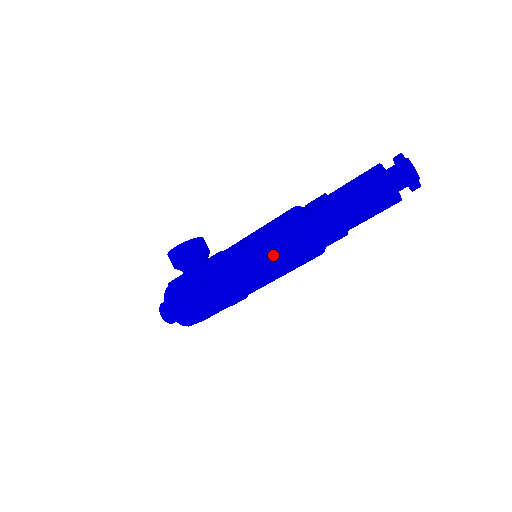
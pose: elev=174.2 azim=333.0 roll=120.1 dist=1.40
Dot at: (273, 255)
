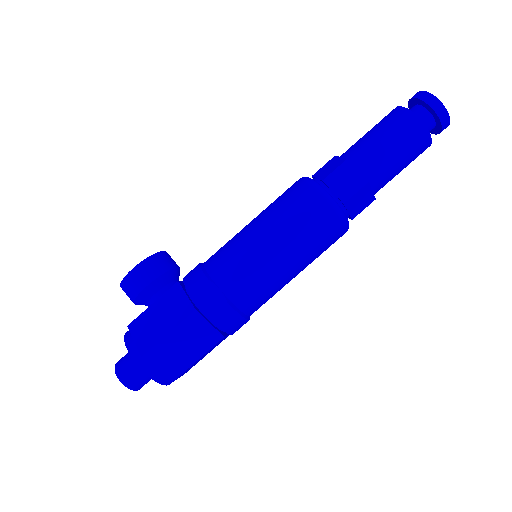
Dot at: (294, 238)
